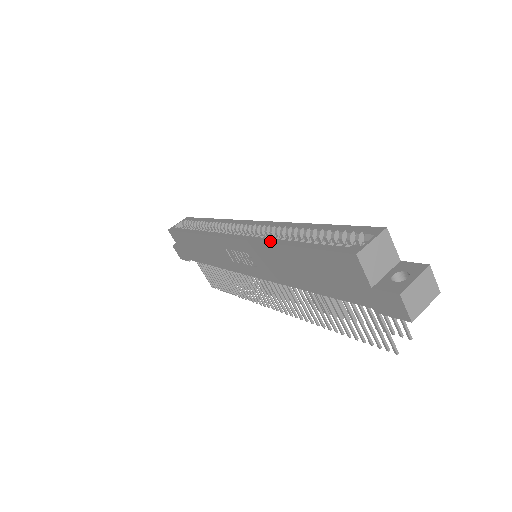
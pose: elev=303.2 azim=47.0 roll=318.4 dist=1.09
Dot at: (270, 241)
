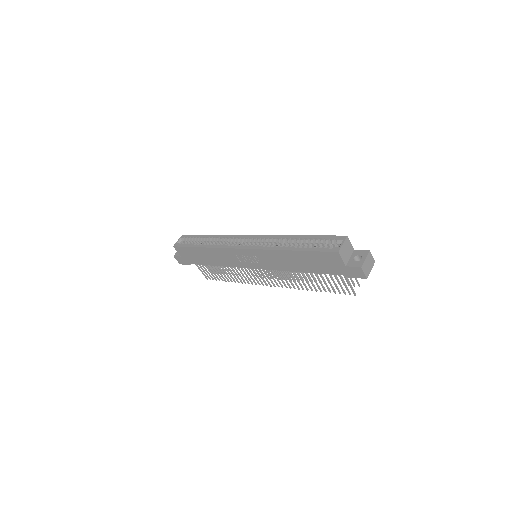
Dot at: (277, 249)
